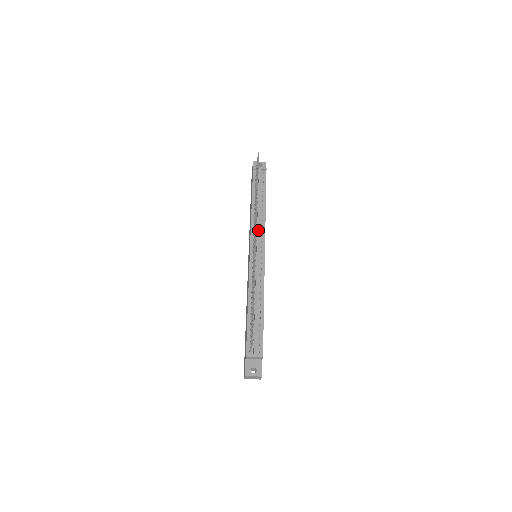
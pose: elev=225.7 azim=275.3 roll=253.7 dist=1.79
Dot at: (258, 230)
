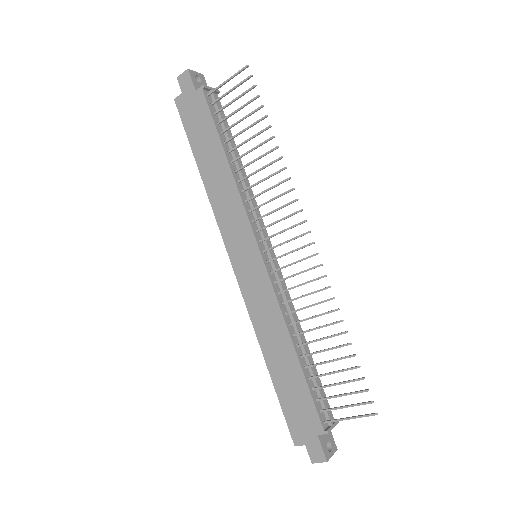
Dot at: (256, 211)
